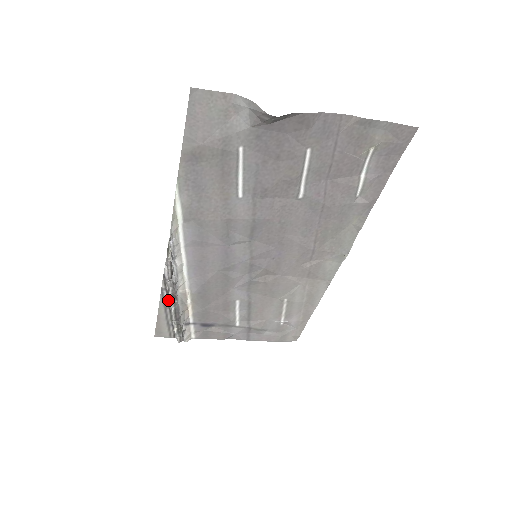
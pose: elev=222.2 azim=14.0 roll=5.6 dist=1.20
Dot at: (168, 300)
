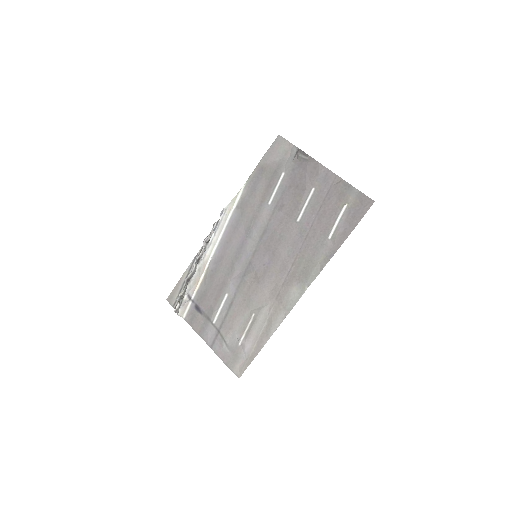
Dot at: occluded
